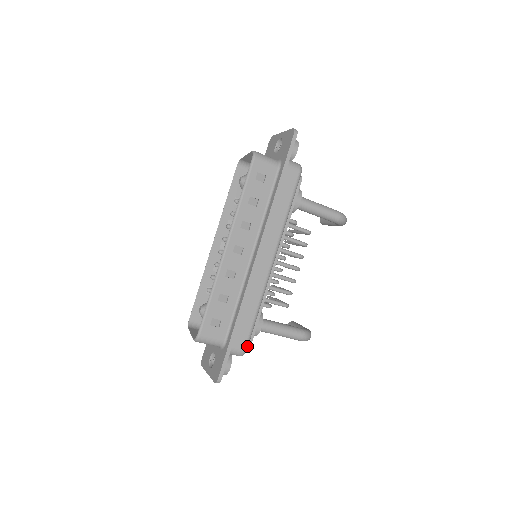
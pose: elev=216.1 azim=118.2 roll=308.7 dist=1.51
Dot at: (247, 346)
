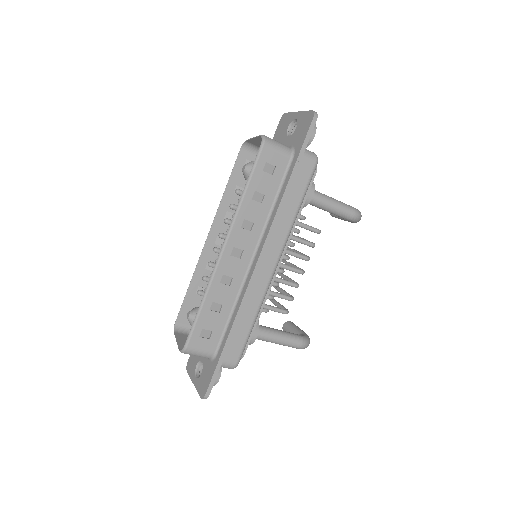
Dot at: (240, 359)
